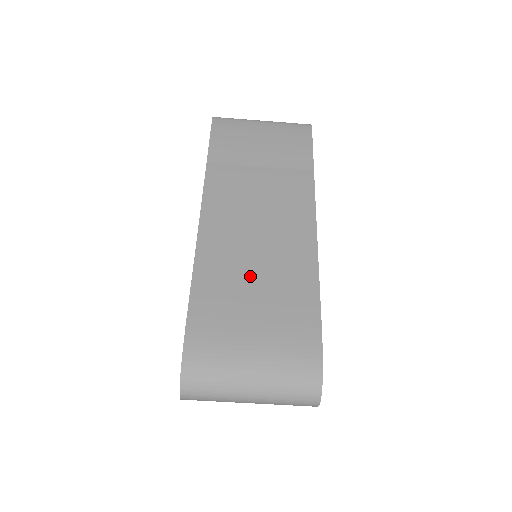
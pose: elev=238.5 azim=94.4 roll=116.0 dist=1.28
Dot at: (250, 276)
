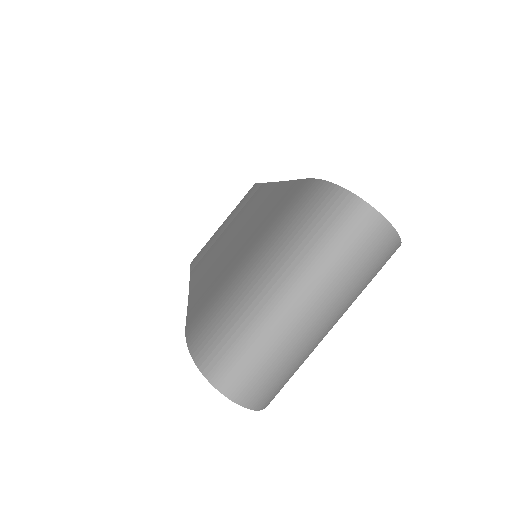
Dot at: (234, 251)
